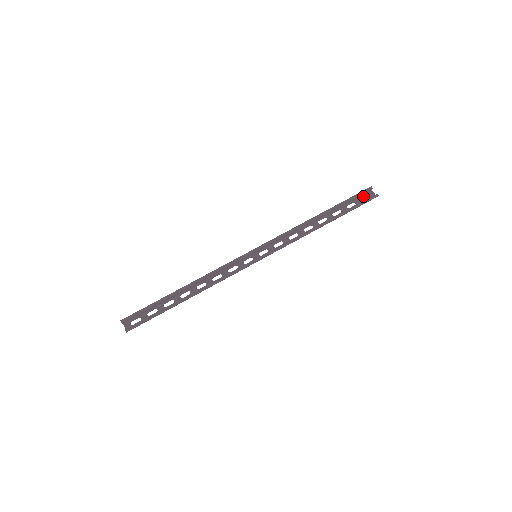
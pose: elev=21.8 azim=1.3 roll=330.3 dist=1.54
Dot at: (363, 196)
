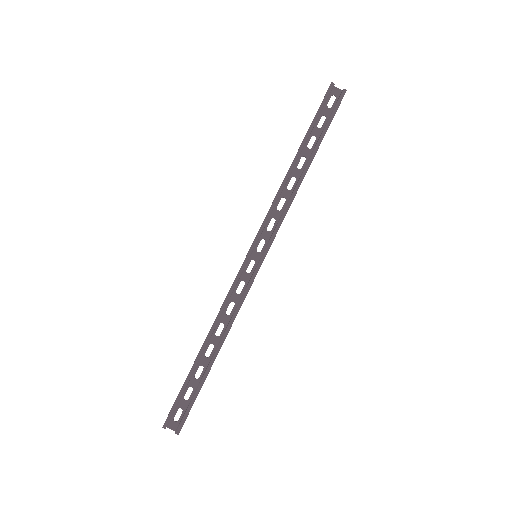
Dot at: (328, 101)
